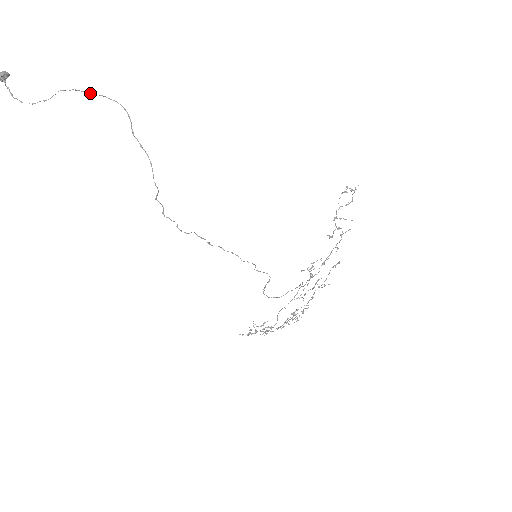
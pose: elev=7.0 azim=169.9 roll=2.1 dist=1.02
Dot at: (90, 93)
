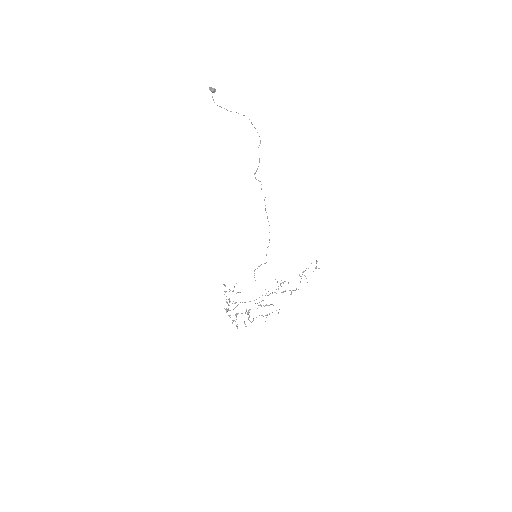
Dot at: occluded
